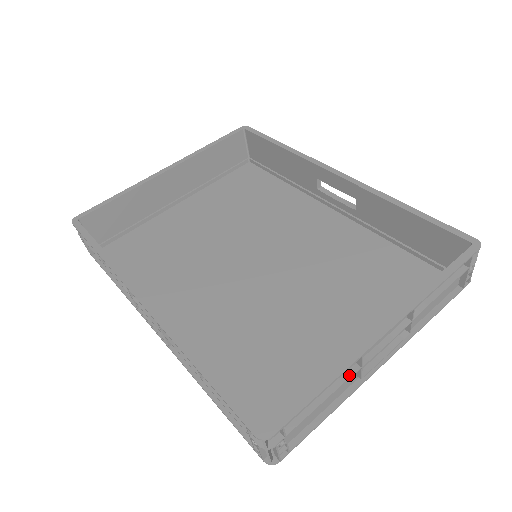
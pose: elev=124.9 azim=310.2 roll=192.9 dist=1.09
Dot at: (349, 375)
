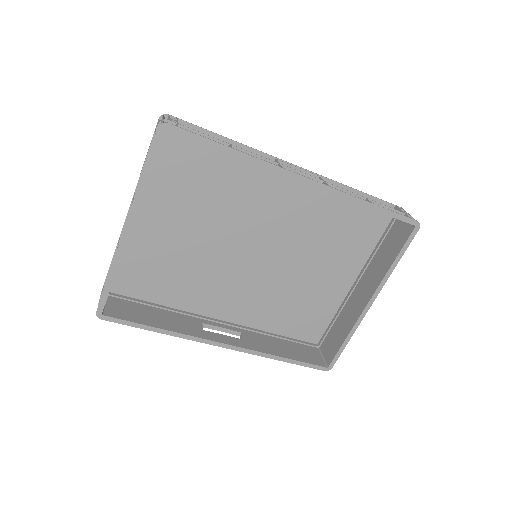
Dot at: occluded
